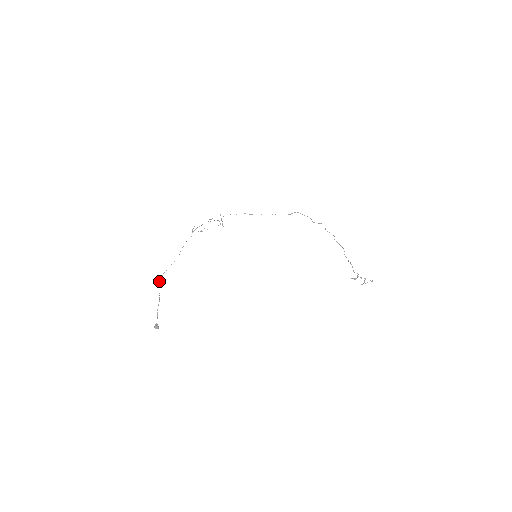
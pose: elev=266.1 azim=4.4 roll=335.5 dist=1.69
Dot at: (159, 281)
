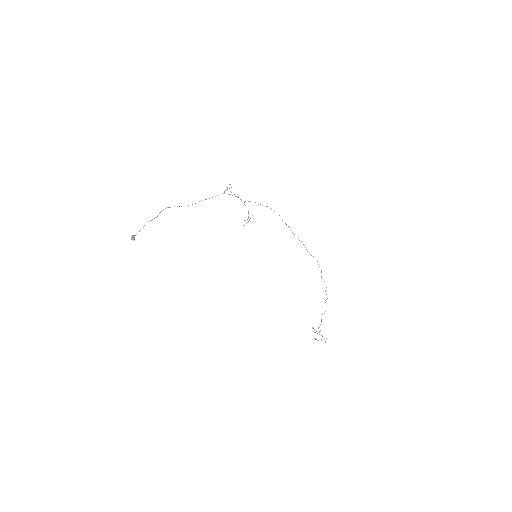
Dot at: (163, 209)
